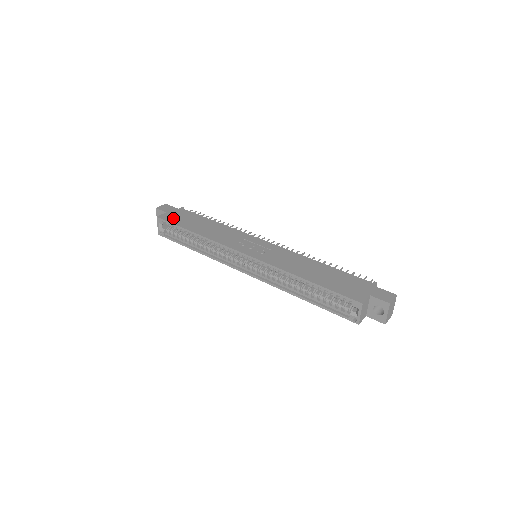
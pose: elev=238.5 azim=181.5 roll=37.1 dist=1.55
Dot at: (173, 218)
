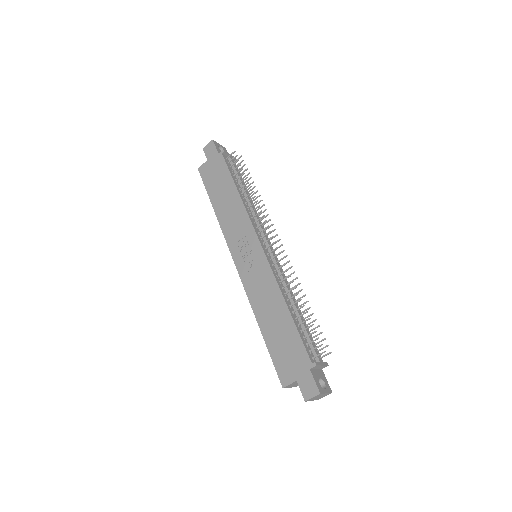
Dot at: (208, 175)
